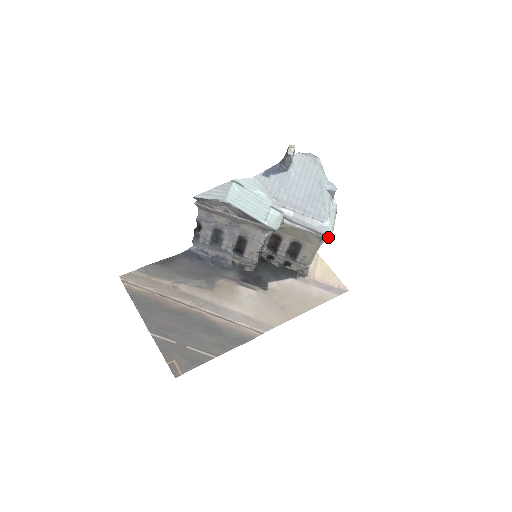
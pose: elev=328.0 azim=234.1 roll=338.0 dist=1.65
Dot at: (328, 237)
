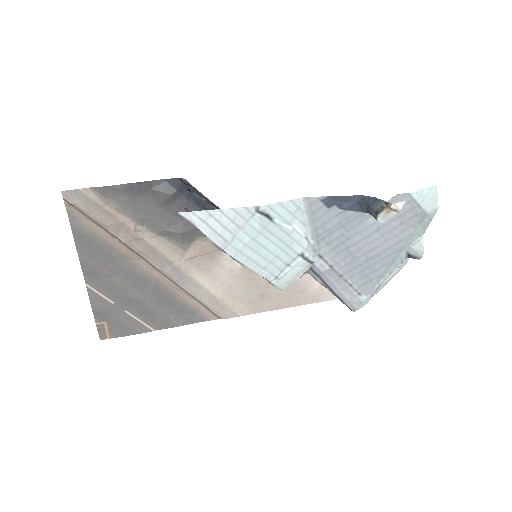
Dot at: (353, 310)
